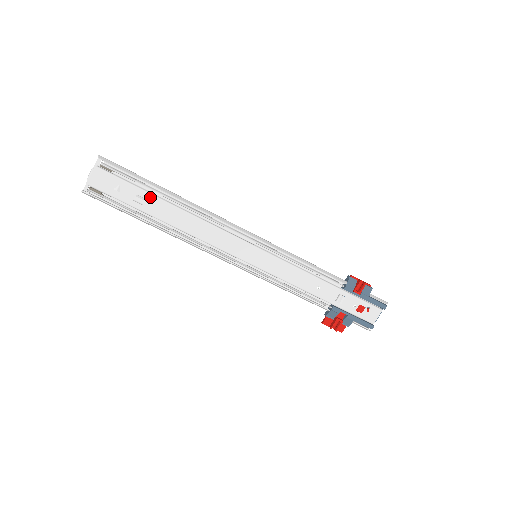
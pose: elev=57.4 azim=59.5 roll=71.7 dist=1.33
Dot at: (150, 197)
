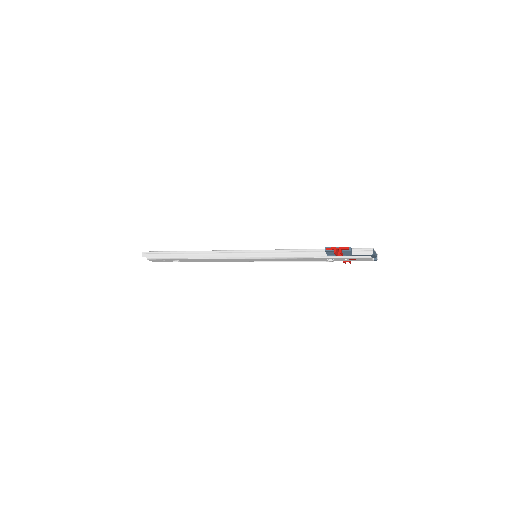
Dot at: occluded
